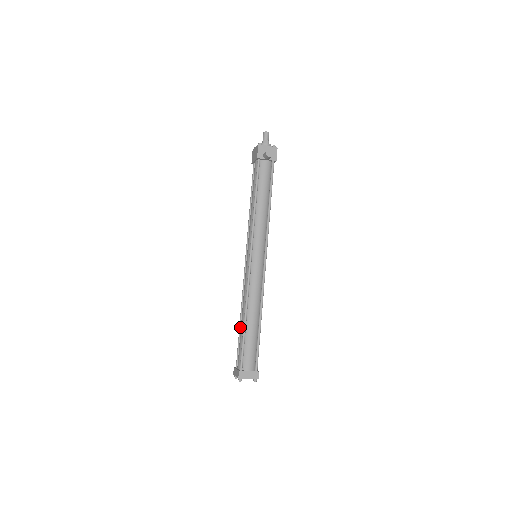
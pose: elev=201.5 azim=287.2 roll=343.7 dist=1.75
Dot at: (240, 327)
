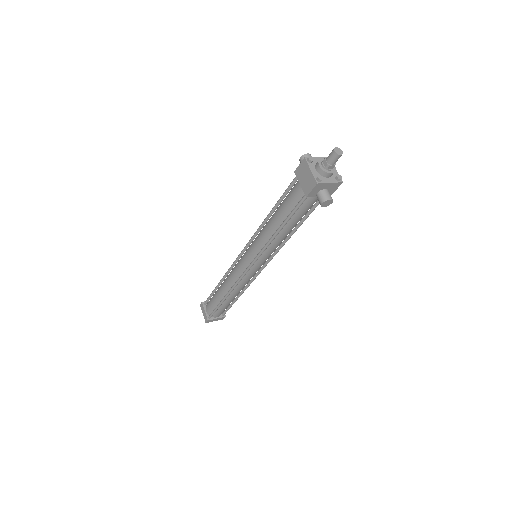
Dot at: (217, 288)
